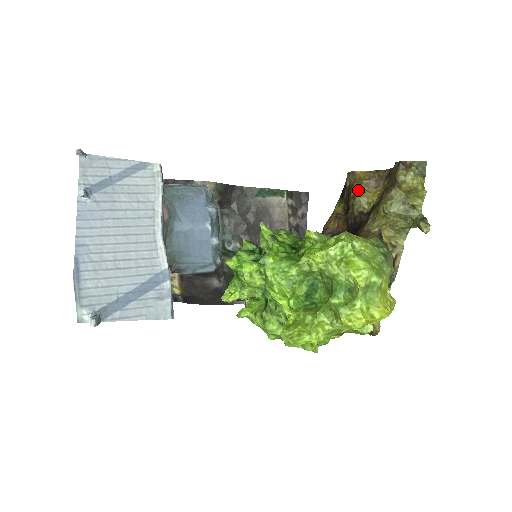
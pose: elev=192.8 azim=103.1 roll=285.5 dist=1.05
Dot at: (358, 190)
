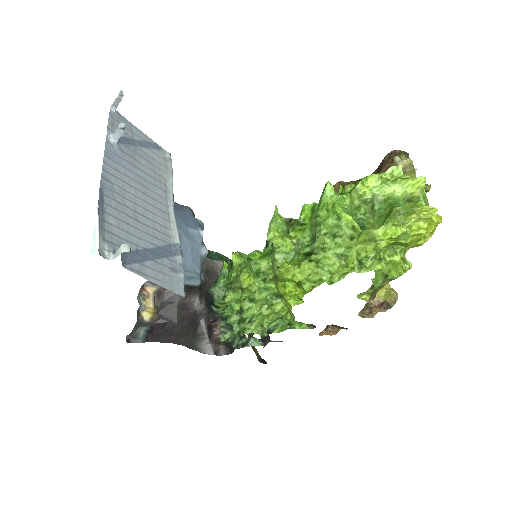
Dot at: occluded
